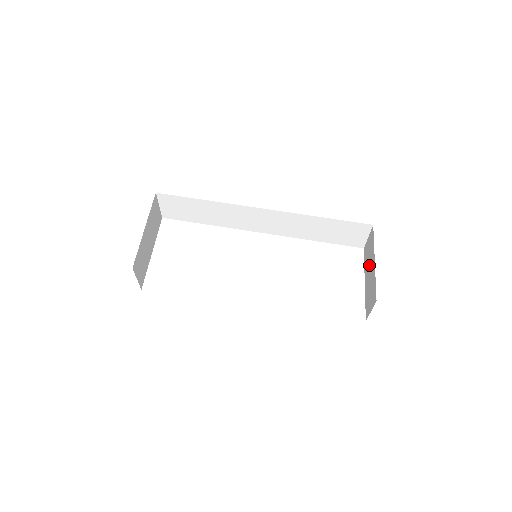
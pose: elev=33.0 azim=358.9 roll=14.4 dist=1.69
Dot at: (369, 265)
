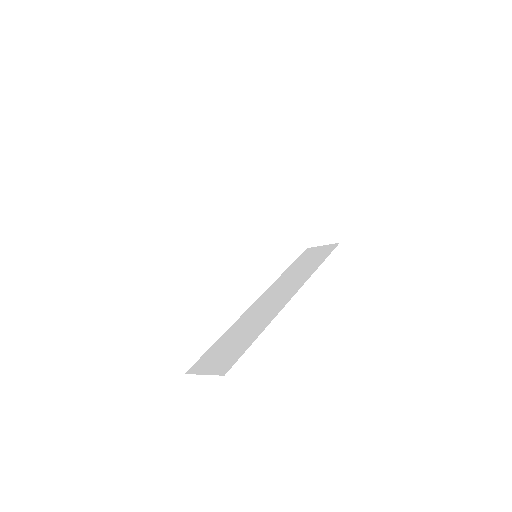
Dot at: (307, 204)
